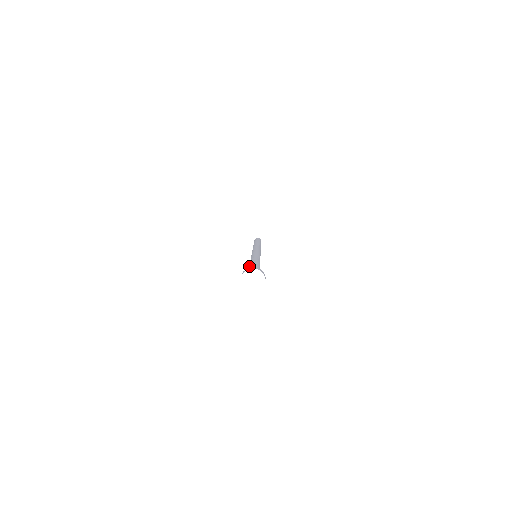
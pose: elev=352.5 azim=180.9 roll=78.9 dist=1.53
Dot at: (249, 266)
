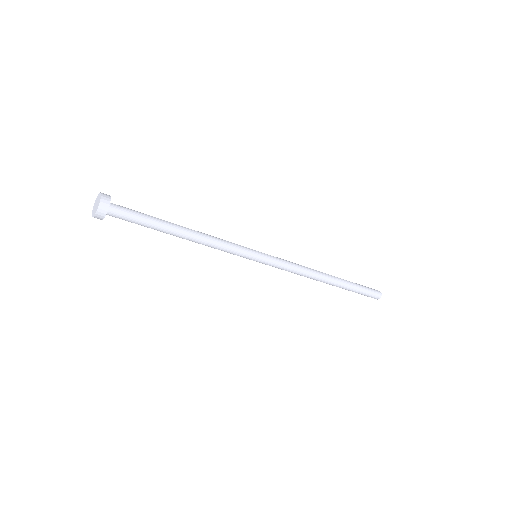
Dot at: occluded
